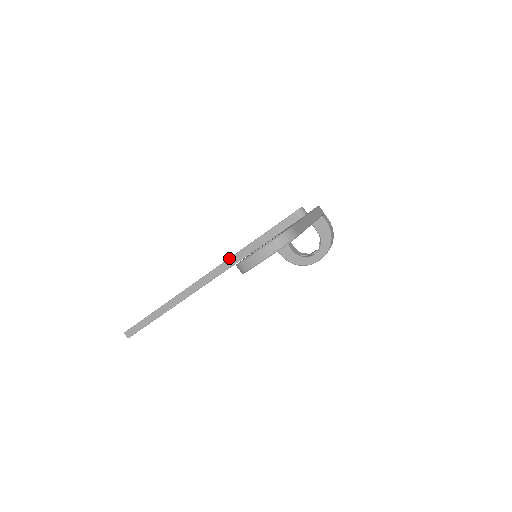
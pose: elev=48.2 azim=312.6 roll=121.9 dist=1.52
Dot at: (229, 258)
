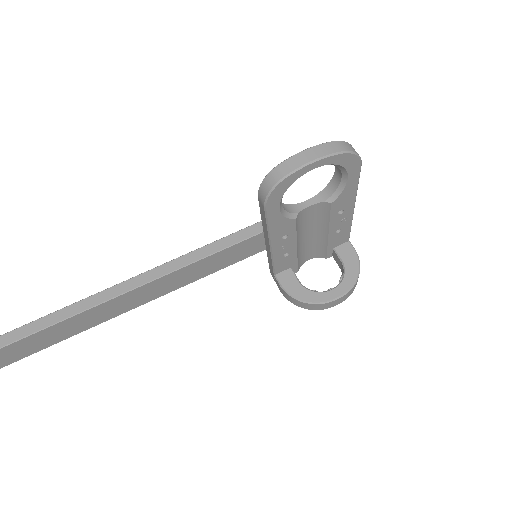
Dot at: occluded
